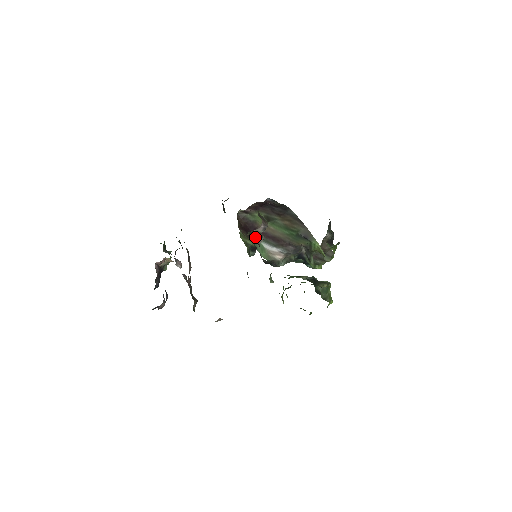
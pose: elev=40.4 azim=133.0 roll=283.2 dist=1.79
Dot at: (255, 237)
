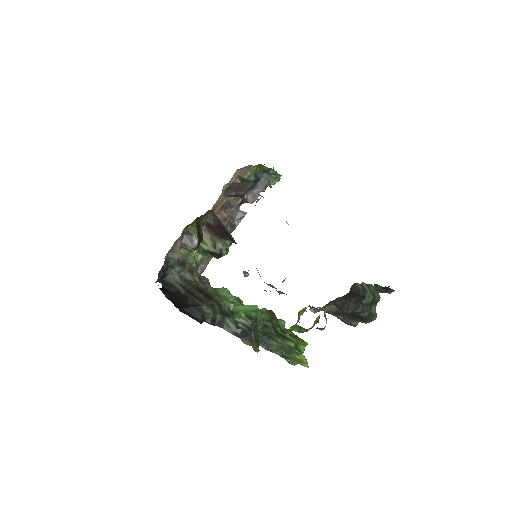
Dot at: occluded
